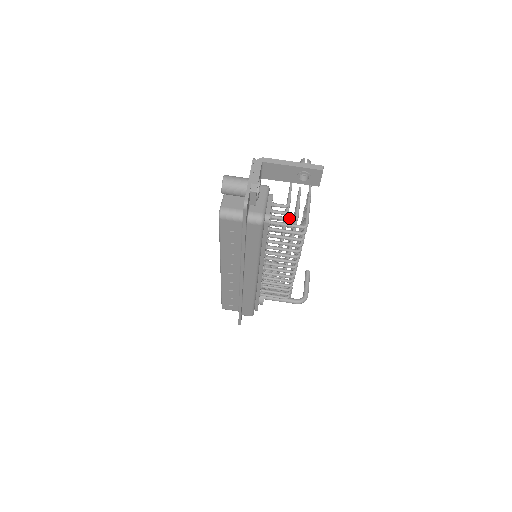
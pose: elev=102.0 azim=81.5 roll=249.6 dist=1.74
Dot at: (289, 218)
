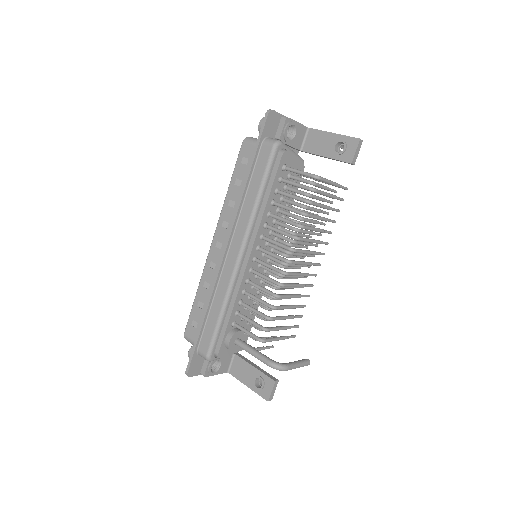
Dot at: (306, 179)
